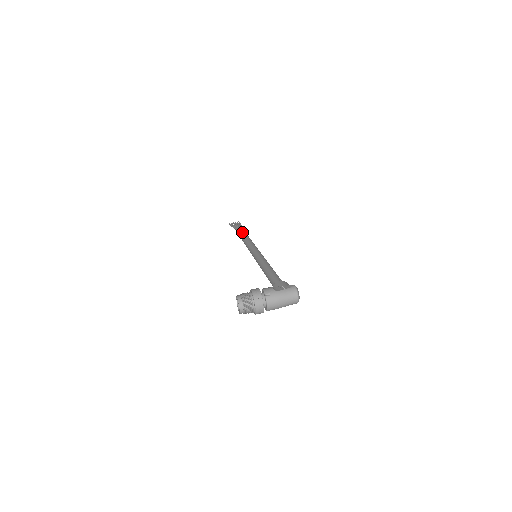
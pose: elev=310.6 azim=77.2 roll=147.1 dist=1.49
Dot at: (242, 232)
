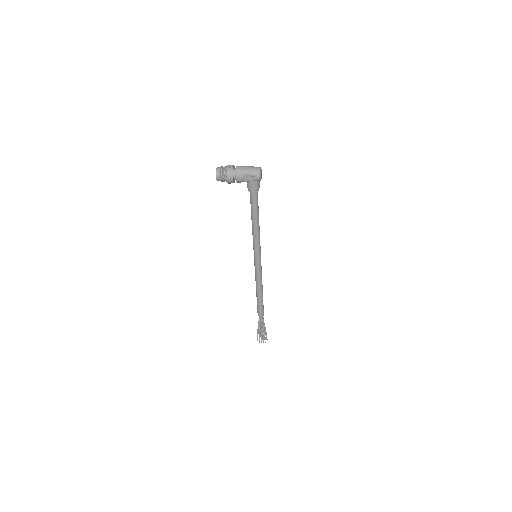
Dot at: occluded
